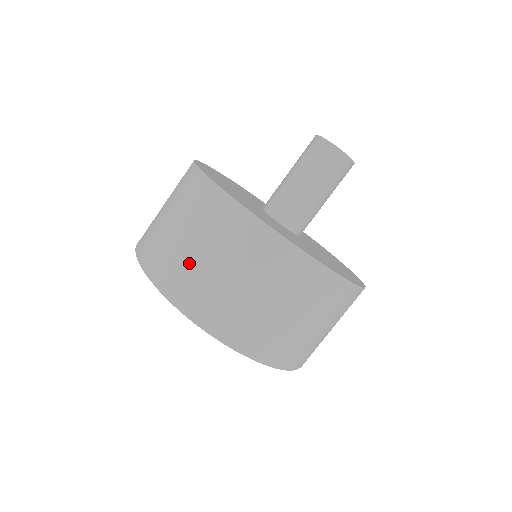
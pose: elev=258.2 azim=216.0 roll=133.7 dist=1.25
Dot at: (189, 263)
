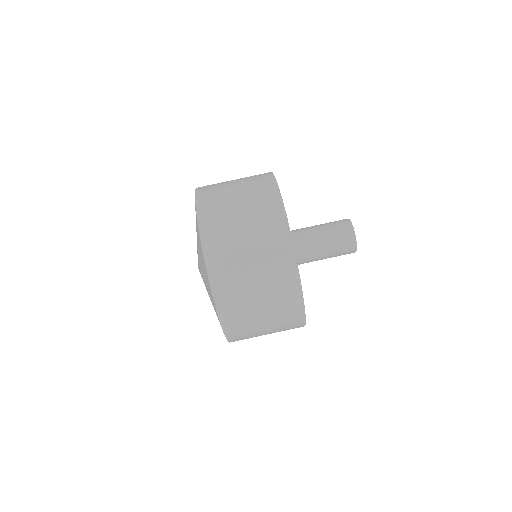
Dot at: (224, 191)
